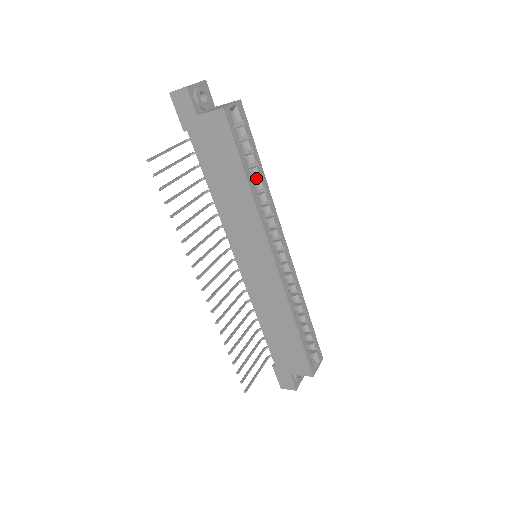
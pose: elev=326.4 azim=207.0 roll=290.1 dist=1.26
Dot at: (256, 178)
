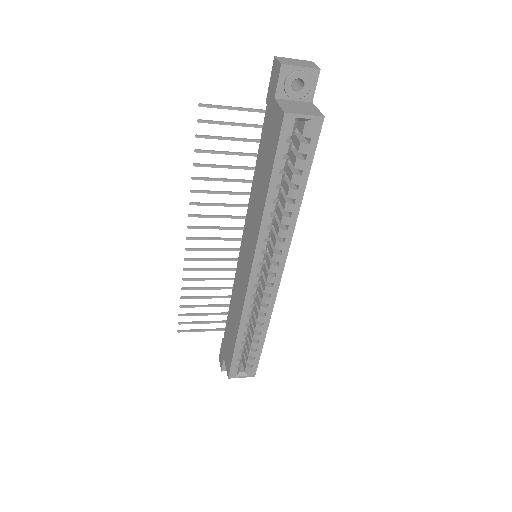
Dot at: occluded
